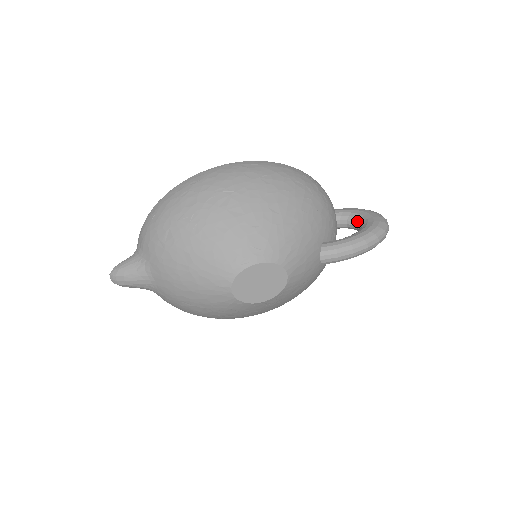
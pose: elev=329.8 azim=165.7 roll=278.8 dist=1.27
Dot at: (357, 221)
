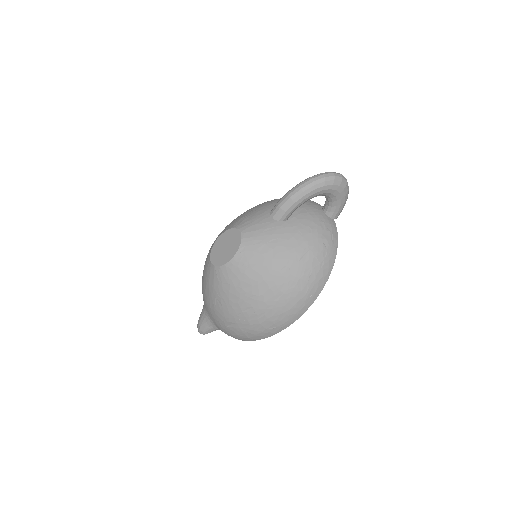
Dot at: occluded
